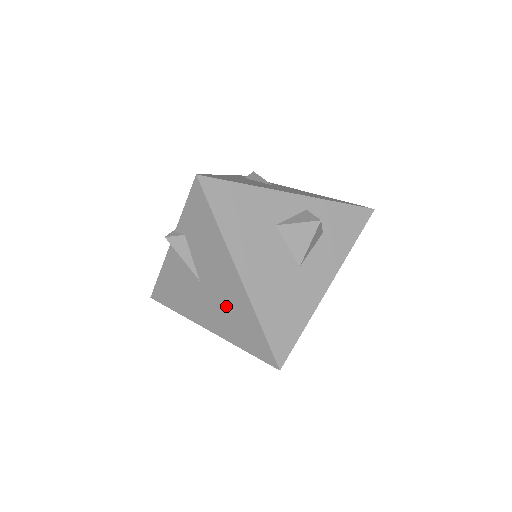
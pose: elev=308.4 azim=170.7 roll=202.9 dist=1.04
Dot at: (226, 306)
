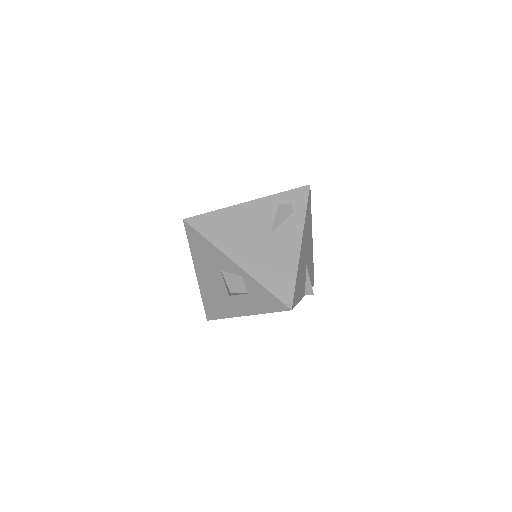
Dot at: occluded
